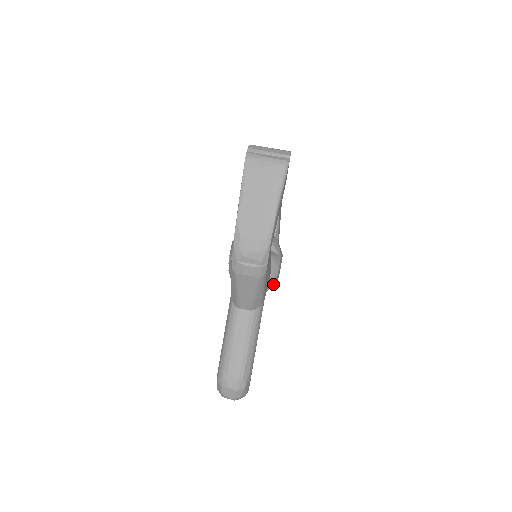
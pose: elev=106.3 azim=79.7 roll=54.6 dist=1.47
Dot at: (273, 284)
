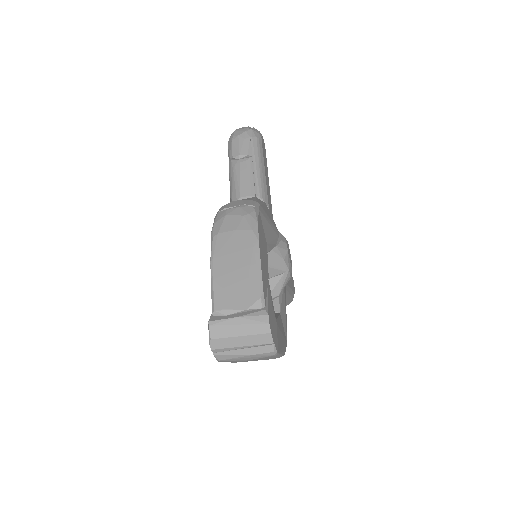
Dot at: occluded
